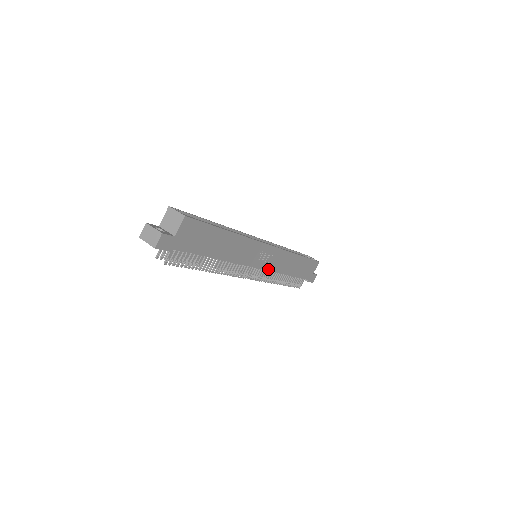
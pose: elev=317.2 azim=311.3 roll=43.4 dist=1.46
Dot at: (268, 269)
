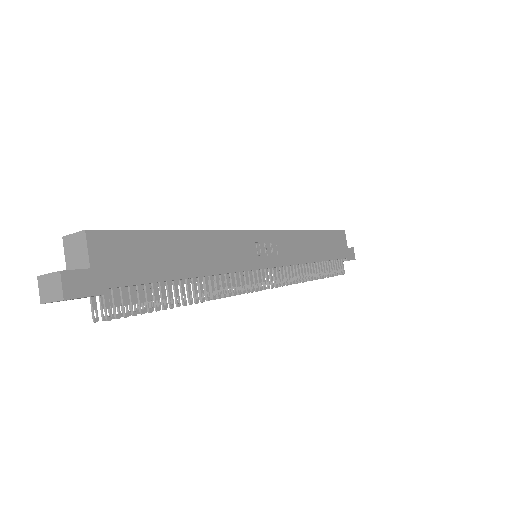
Dot at: (283, 264)
